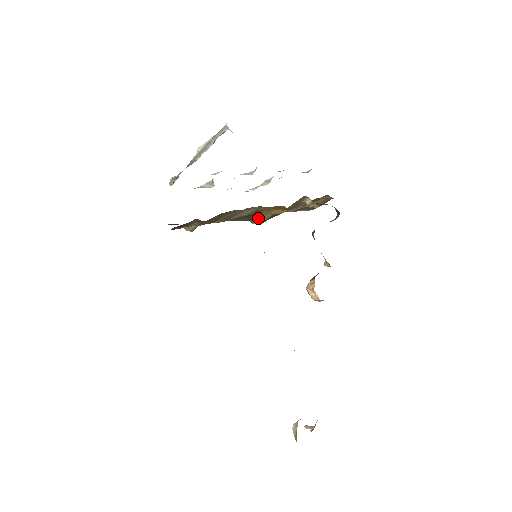
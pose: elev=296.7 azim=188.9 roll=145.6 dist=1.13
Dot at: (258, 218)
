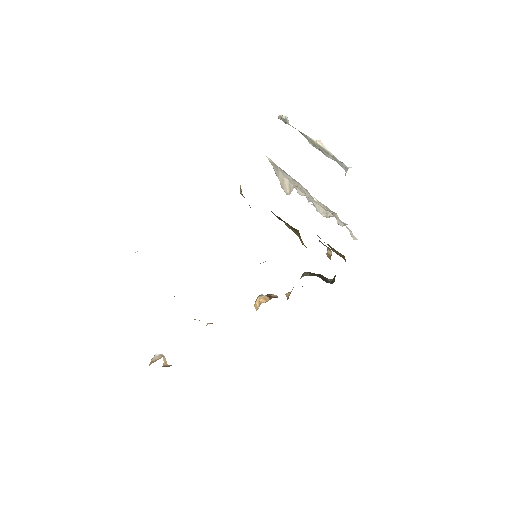
Dot at: (290, 227)
